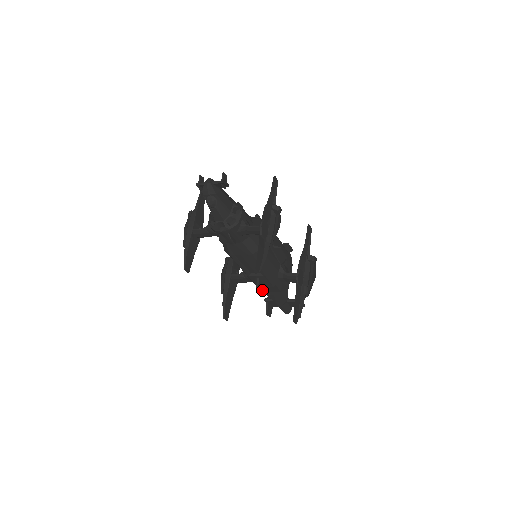
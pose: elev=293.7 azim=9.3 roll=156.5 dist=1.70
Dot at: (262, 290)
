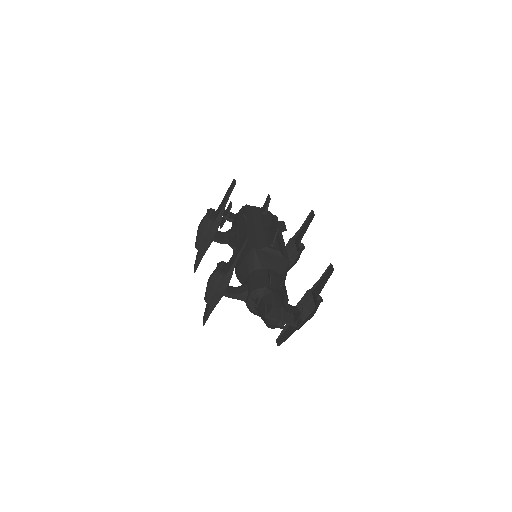
Dot at: occluded
